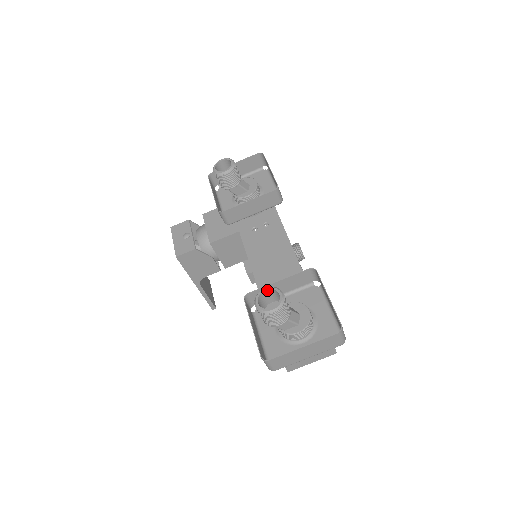
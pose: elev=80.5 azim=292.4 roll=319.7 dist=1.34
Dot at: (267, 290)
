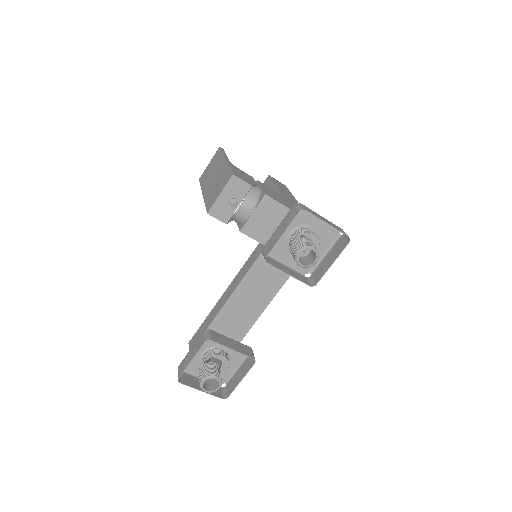
Dot at: (216, 379)
